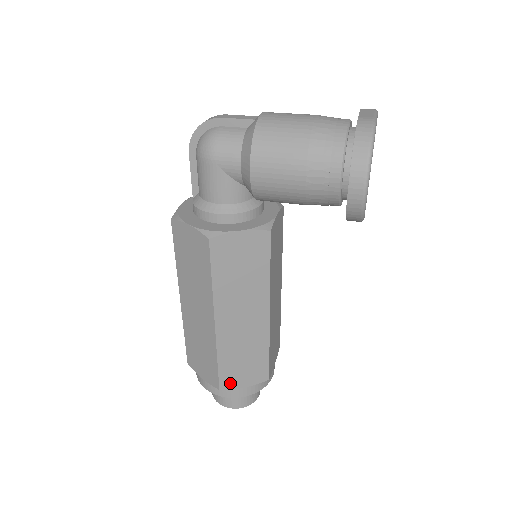
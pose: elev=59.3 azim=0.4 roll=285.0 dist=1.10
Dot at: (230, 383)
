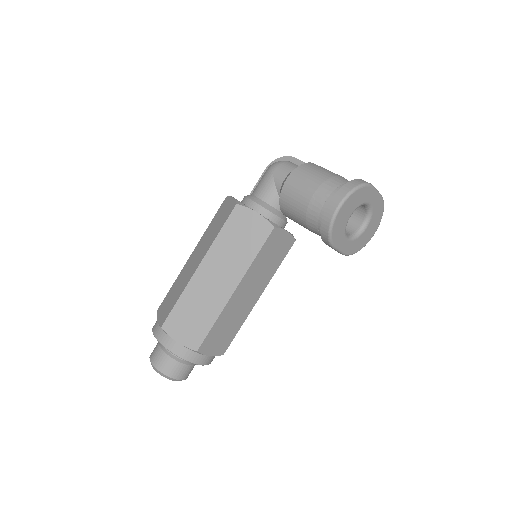
Dot at: (172, 328)
